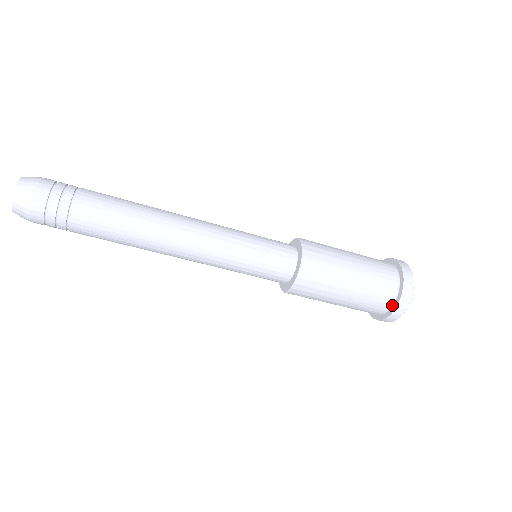
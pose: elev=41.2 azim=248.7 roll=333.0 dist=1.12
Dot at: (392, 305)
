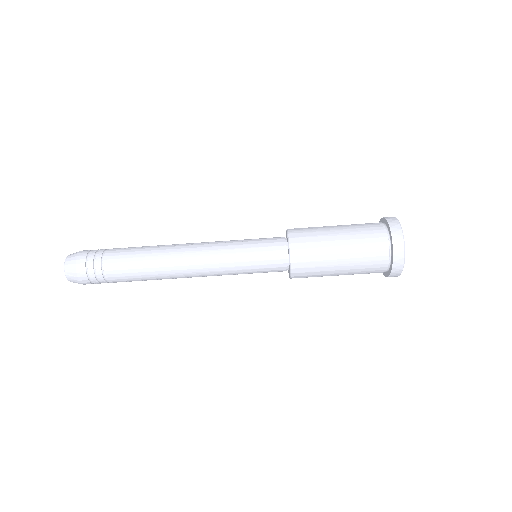
Dot at: (390, 242)
